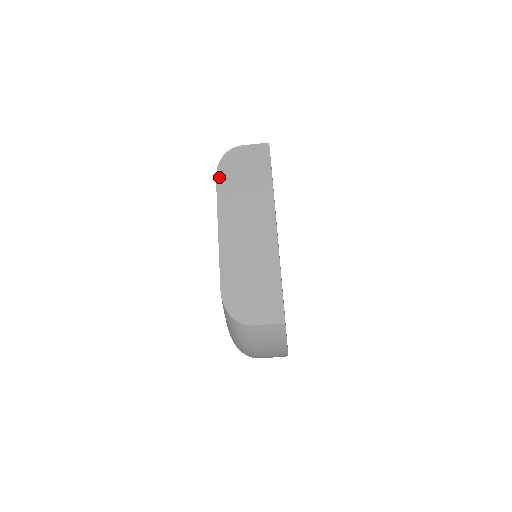
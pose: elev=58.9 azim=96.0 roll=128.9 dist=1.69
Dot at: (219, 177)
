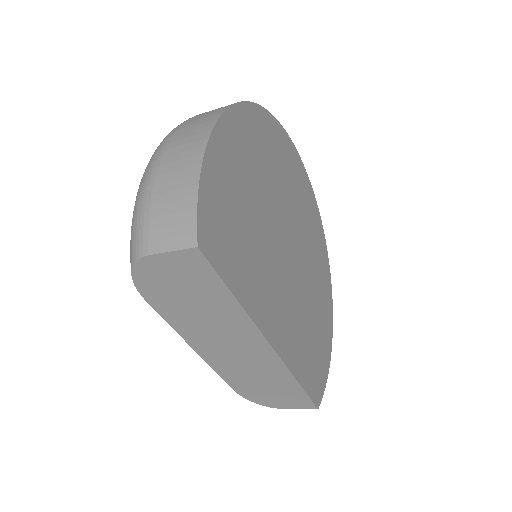
Dot at: (149, 299)
